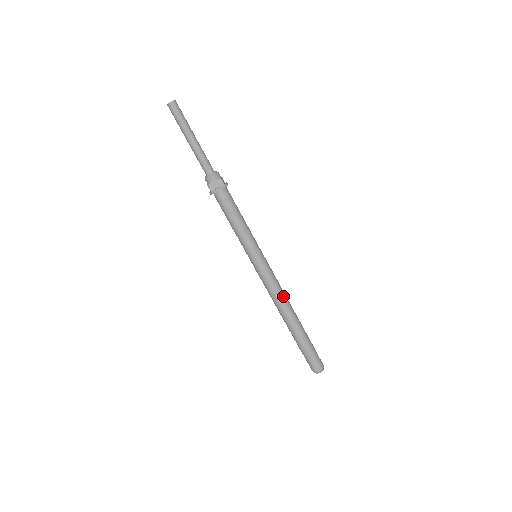
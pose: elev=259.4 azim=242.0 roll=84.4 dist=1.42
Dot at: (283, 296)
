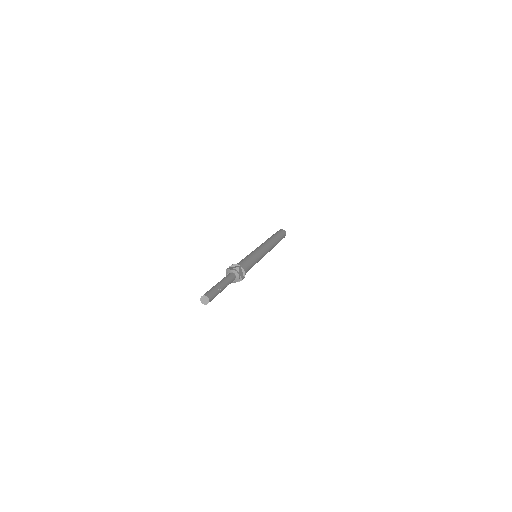
Dot at: (270, 250)
